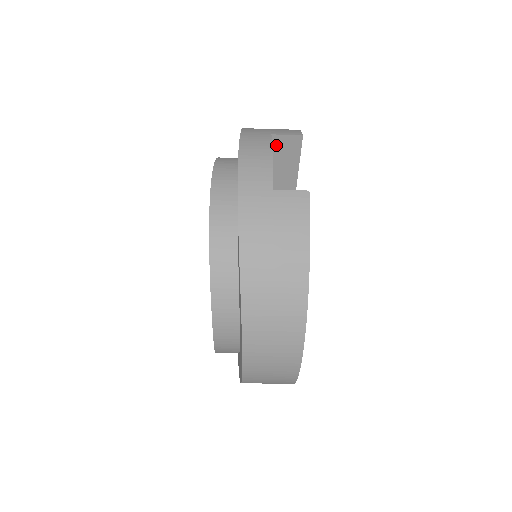
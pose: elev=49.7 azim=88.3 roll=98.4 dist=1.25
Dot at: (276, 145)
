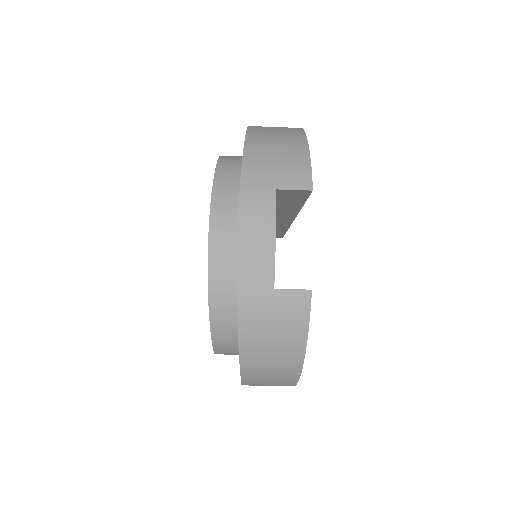
Dot at: (281, 193)
